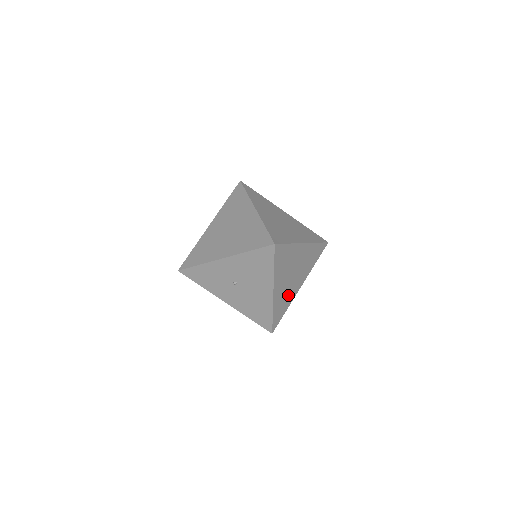
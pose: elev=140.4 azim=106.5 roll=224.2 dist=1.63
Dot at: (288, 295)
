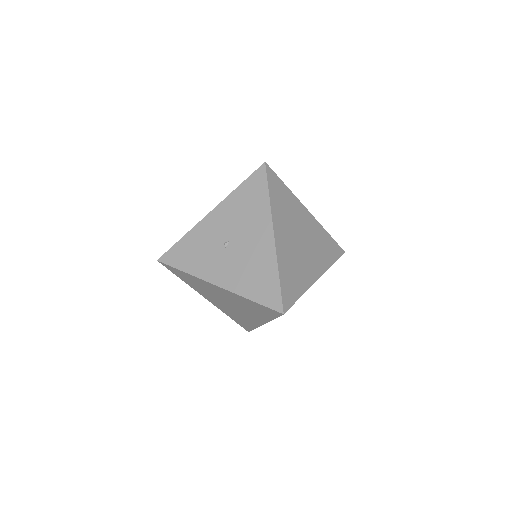
Dot at: (299, 270)
